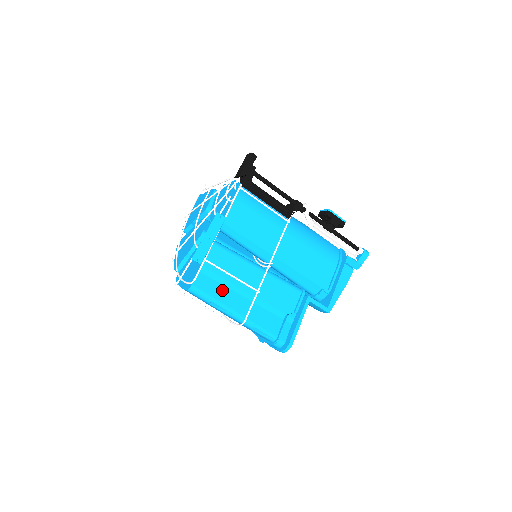
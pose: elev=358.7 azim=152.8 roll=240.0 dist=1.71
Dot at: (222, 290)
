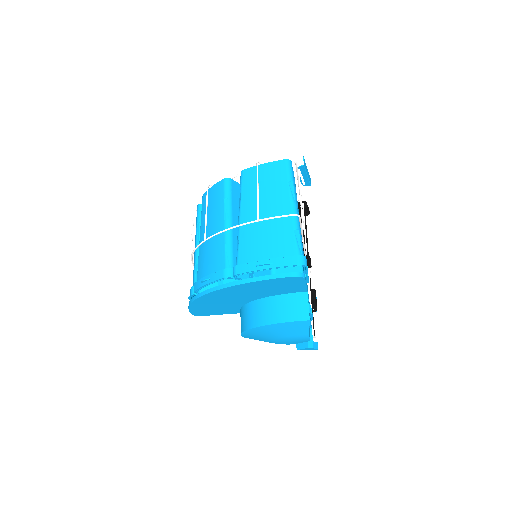
Dot at: occluded
